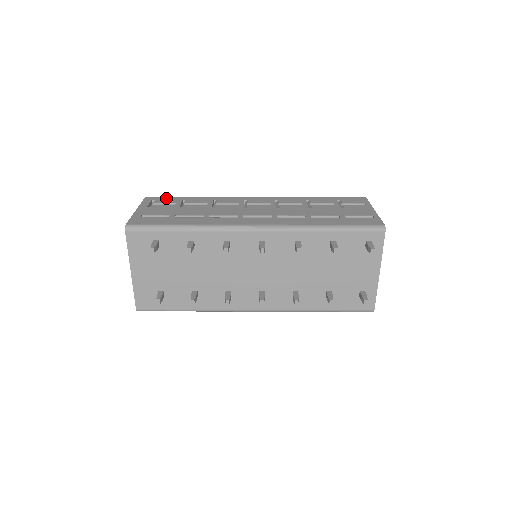
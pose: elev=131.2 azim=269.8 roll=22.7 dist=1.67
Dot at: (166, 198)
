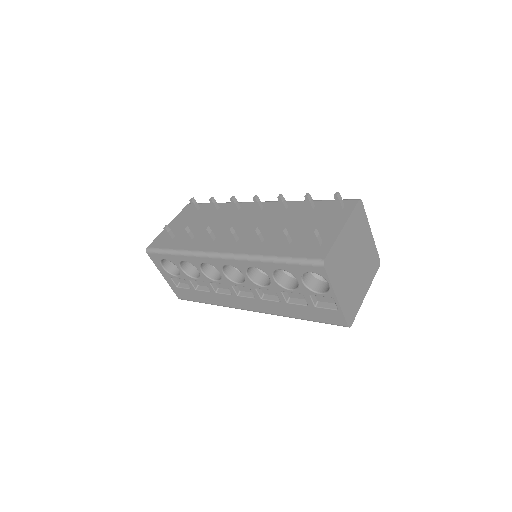
Dot at: occluded
